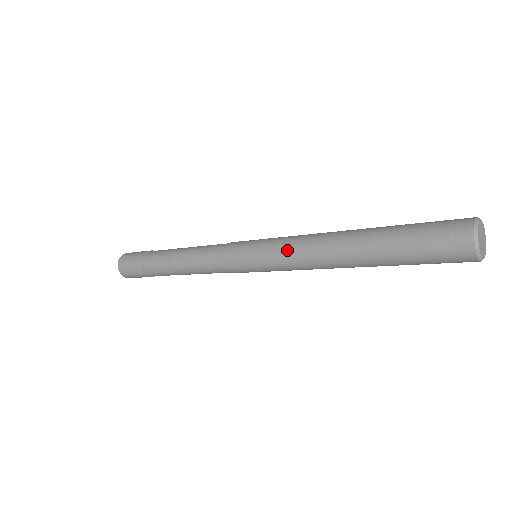
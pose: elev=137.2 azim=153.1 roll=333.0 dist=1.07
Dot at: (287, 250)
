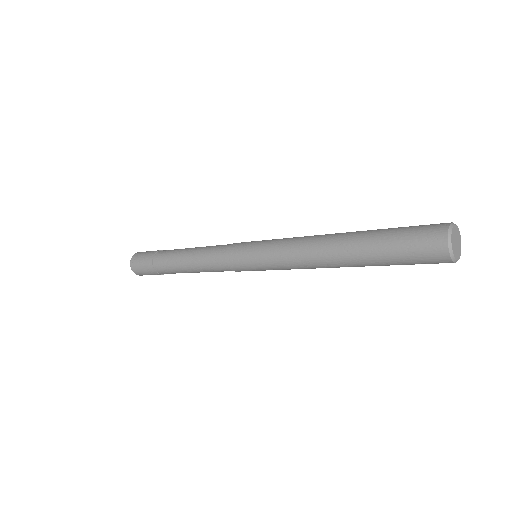
Dot at: (287, 240)
